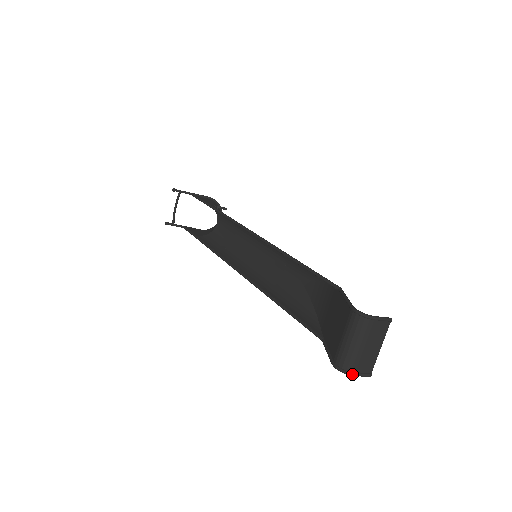
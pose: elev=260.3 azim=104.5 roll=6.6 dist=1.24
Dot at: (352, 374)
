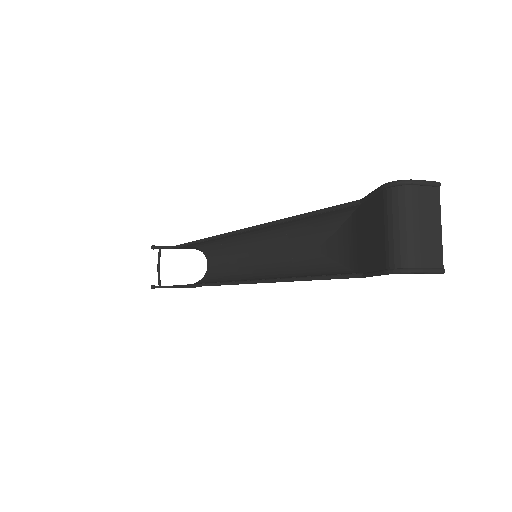
Dot at: (418, 270)
